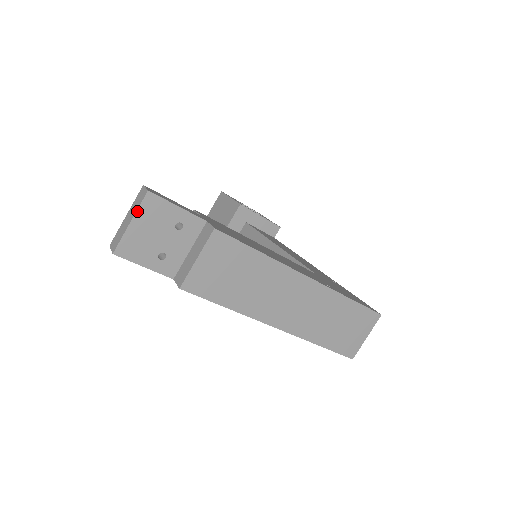
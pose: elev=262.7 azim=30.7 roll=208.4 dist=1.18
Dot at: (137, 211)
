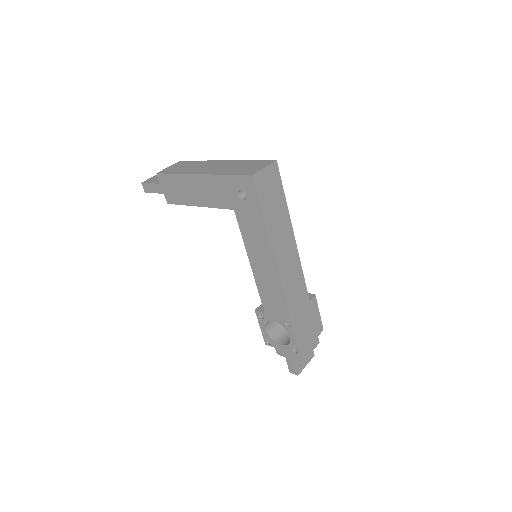
Dot at: occluded
